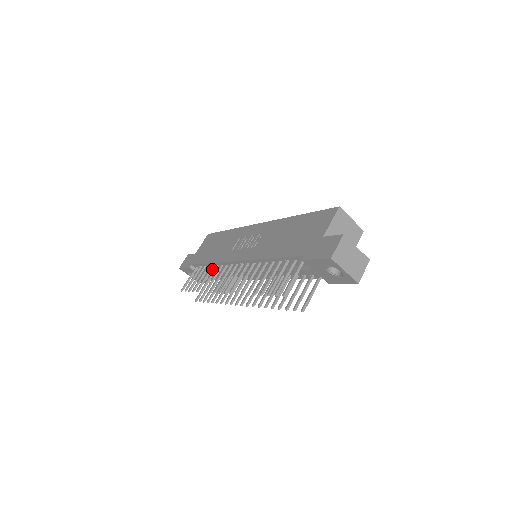
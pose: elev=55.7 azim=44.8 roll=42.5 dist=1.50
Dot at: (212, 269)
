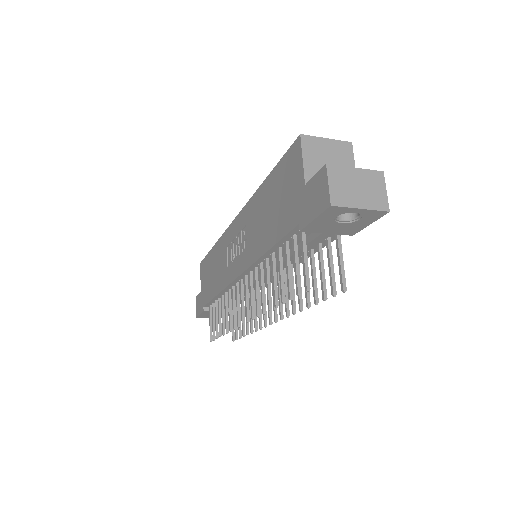
Dot at: occluded
